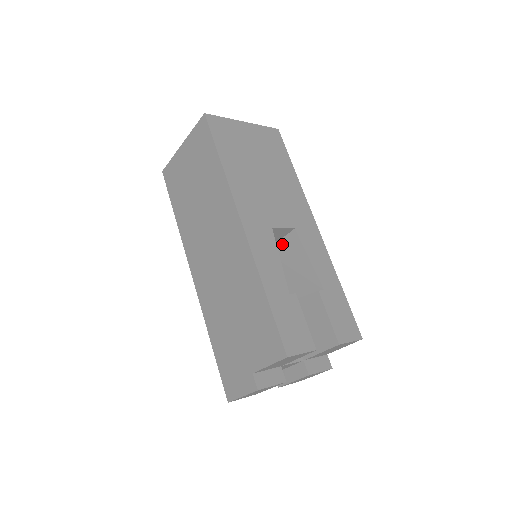
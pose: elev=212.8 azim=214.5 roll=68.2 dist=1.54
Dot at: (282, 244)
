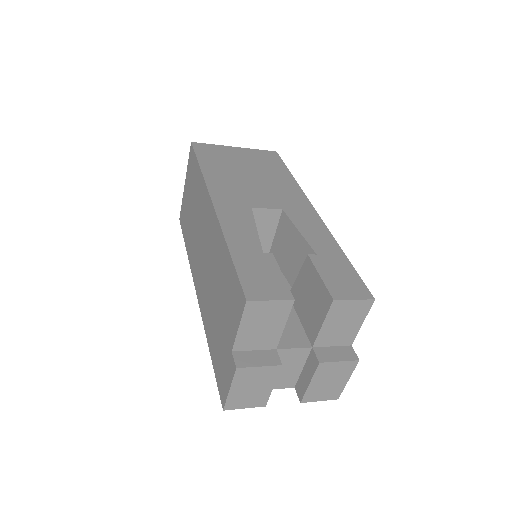
Dot at: (278, 234)
